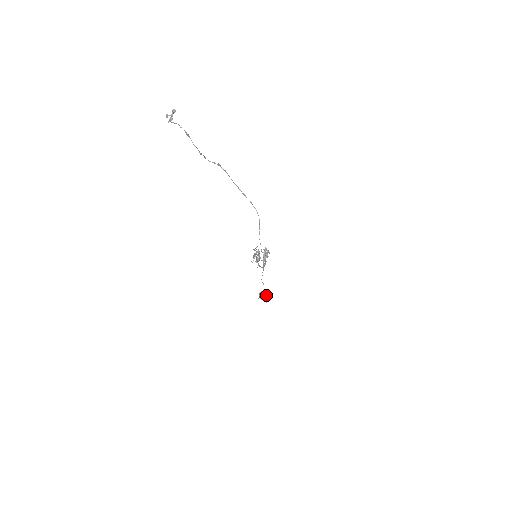
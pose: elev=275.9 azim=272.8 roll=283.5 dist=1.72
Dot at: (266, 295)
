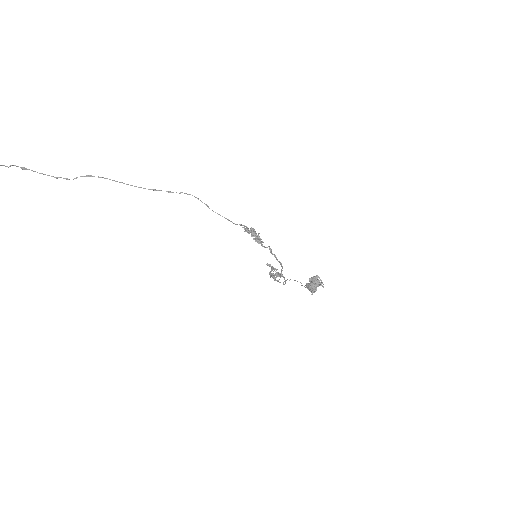
Dot at: (313, 281)
